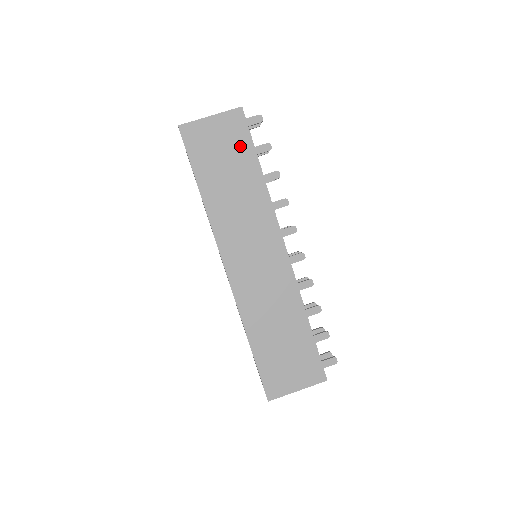
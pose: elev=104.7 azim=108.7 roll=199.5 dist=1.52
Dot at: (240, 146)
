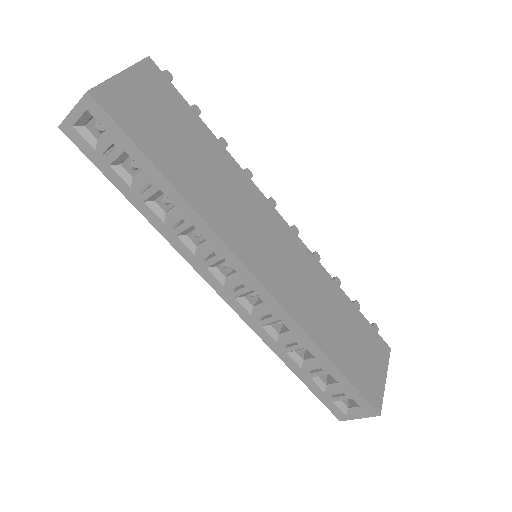
Dot at: (177, 109)
